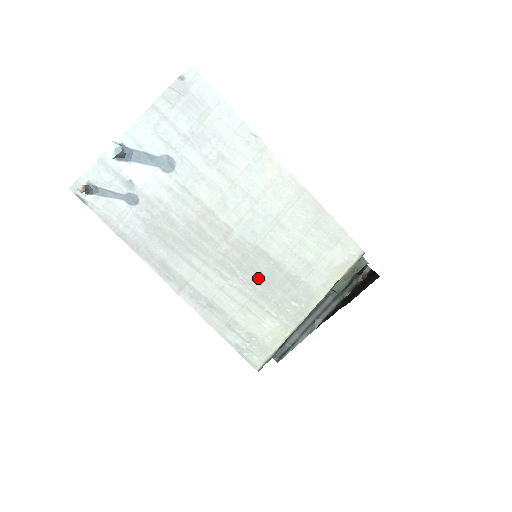
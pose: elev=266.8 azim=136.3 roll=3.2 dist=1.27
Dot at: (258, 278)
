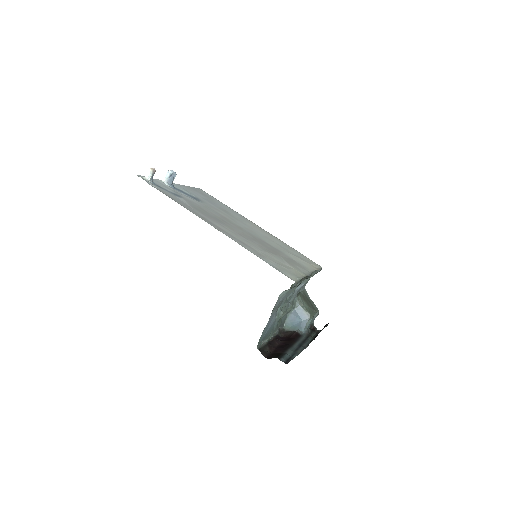
Dot at: (268, 249)
